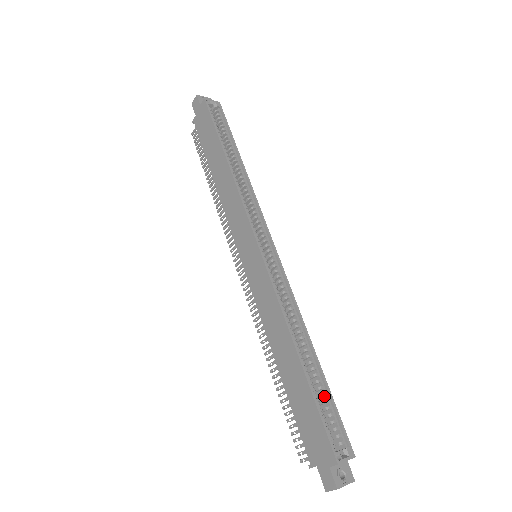
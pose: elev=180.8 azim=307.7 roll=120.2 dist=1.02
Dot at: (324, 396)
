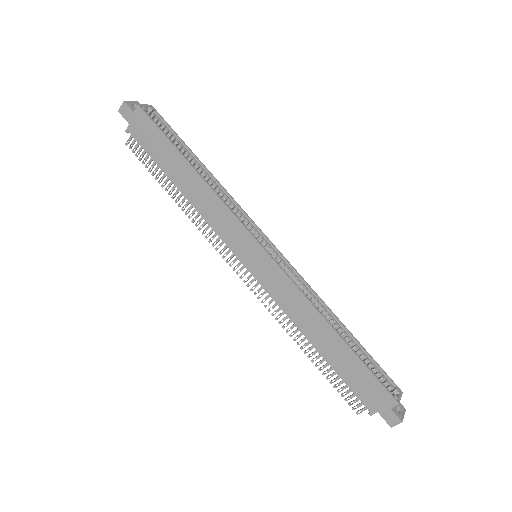
Dot at: (363, 356)
